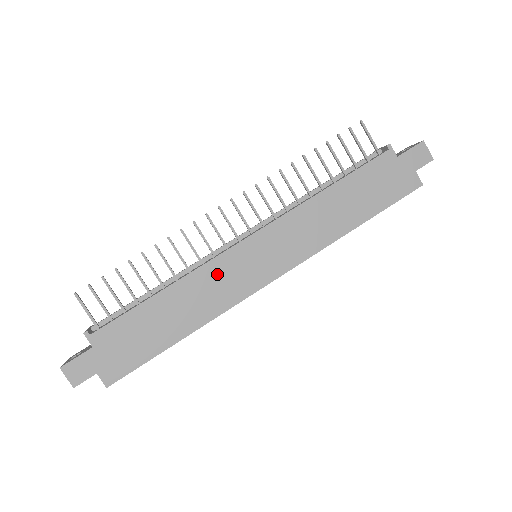
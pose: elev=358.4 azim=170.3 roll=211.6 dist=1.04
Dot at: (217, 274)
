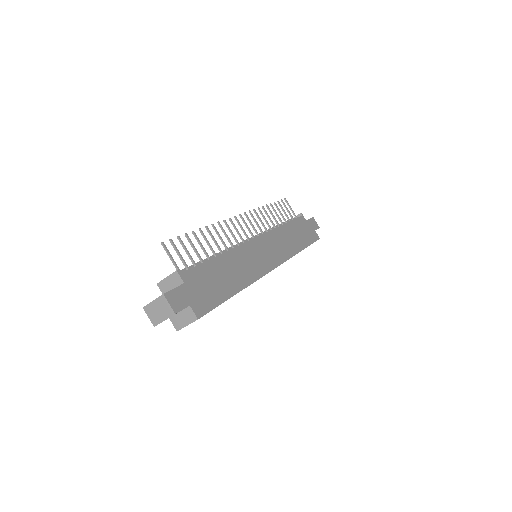
Dot at: (247, 254)
